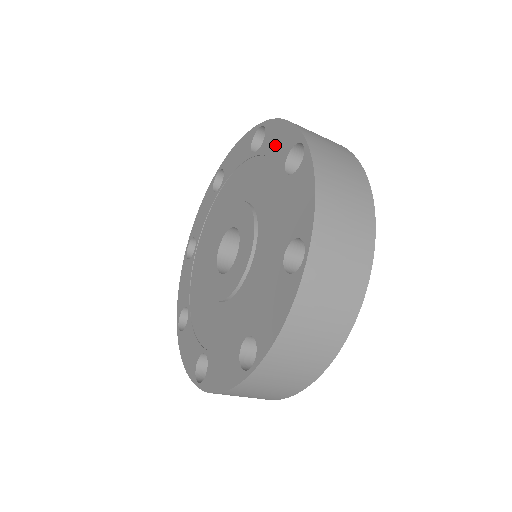
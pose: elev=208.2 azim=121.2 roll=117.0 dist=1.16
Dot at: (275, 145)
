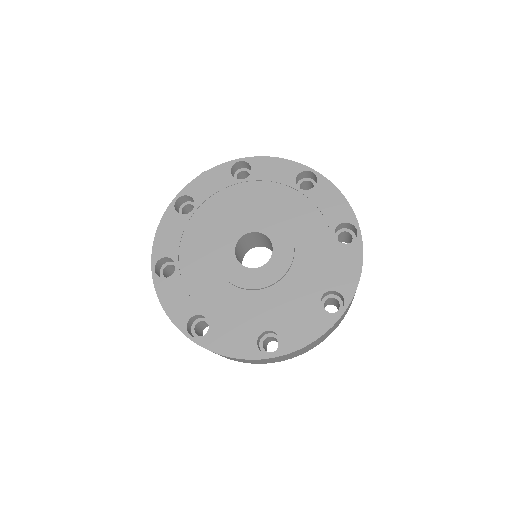
Dot at: (273, 173)
